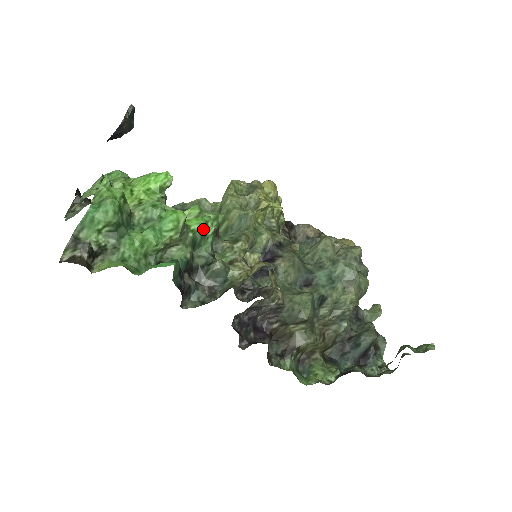
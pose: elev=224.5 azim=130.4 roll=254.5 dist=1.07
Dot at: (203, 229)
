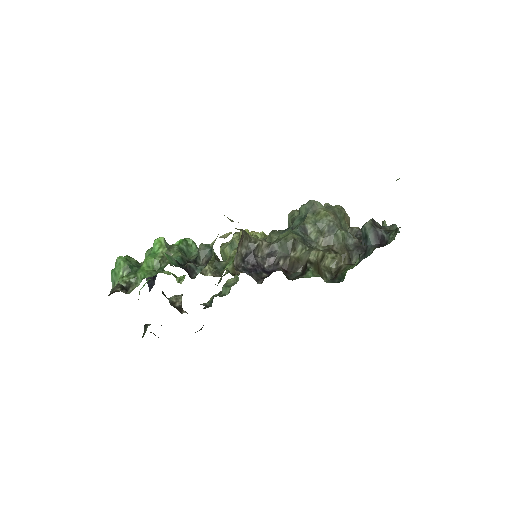
Dot at: (184, 242)
